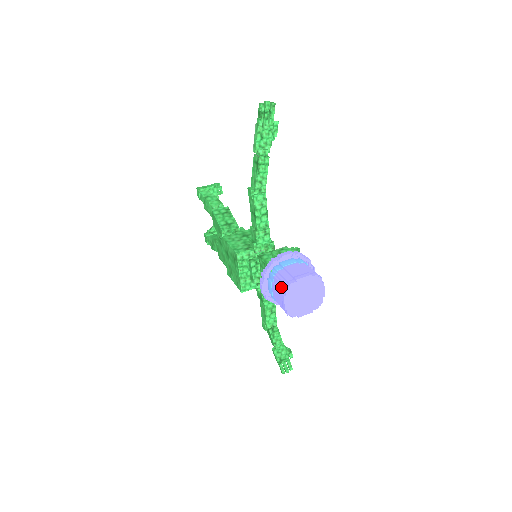
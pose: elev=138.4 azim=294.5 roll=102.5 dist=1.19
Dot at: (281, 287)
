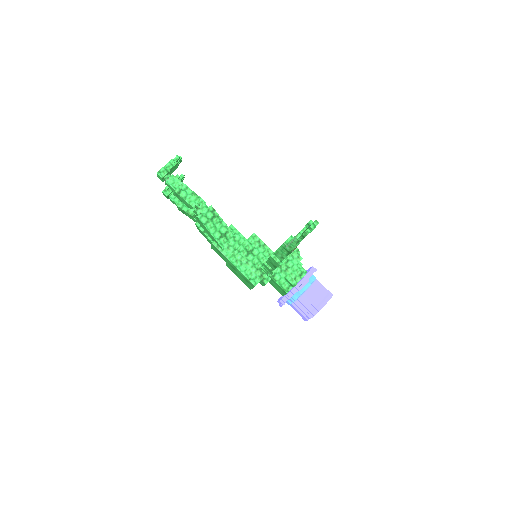
Dot at: (304, 313)
